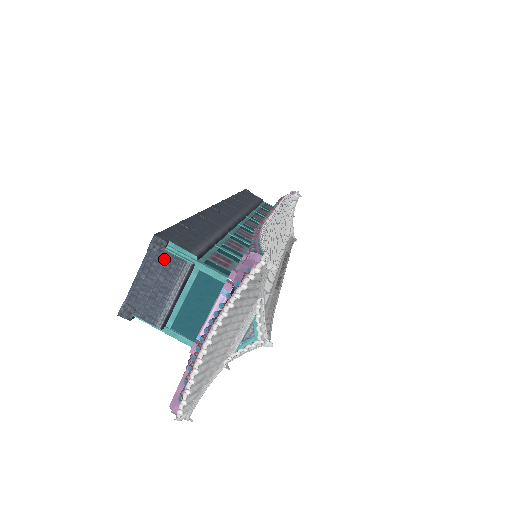
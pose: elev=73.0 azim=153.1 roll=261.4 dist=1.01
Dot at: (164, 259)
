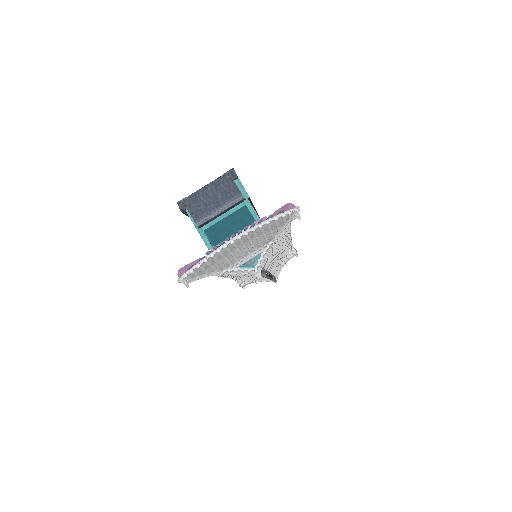
Dot at: (229, 185)
